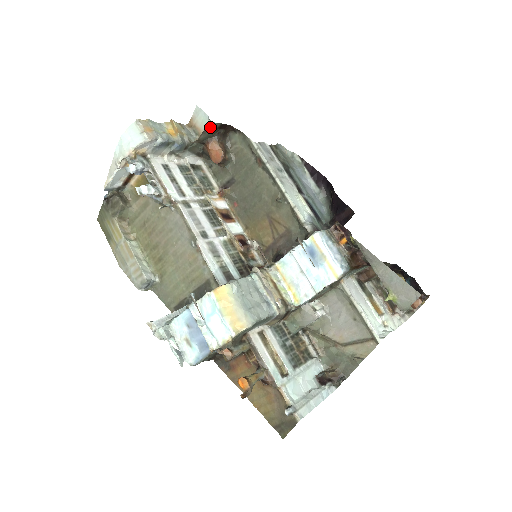
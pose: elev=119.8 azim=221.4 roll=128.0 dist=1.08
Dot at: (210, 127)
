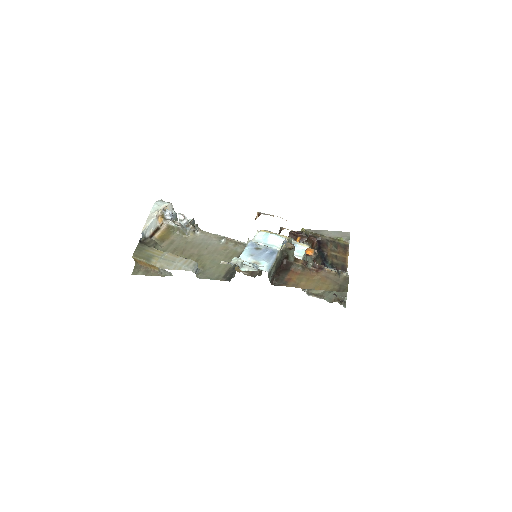
Dot at: (193, 221)
